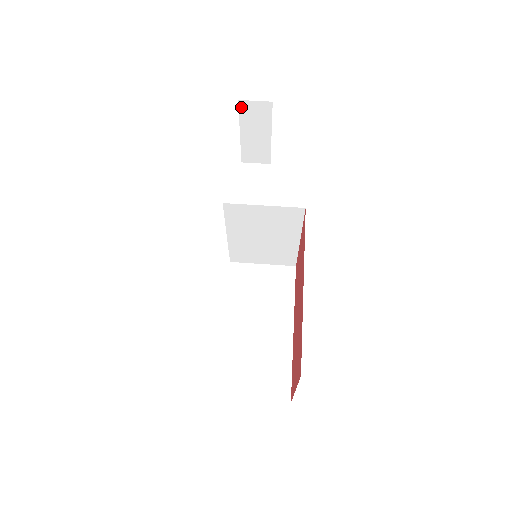
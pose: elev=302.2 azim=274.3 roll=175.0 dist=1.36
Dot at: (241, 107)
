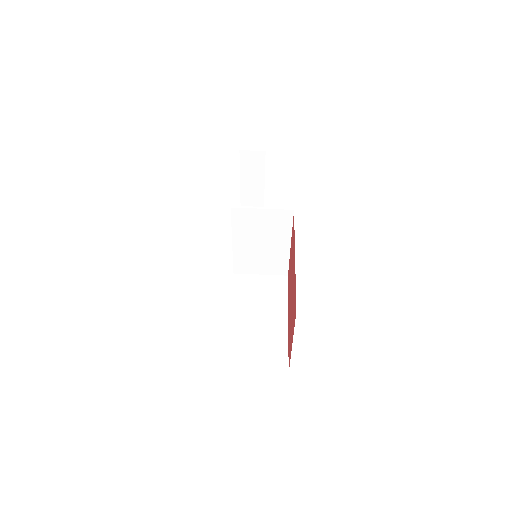
Dot at: (241, 156)
